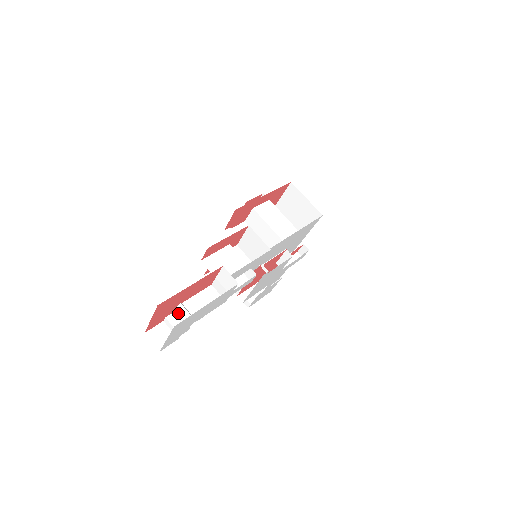
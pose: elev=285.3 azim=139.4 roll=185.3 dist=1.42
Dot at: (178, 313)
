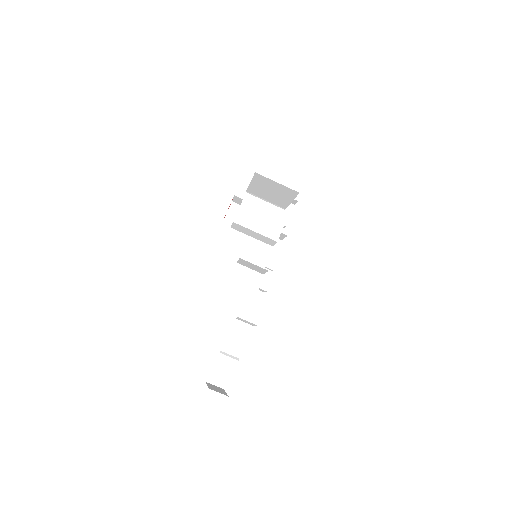
Dot at: (222, 359)
